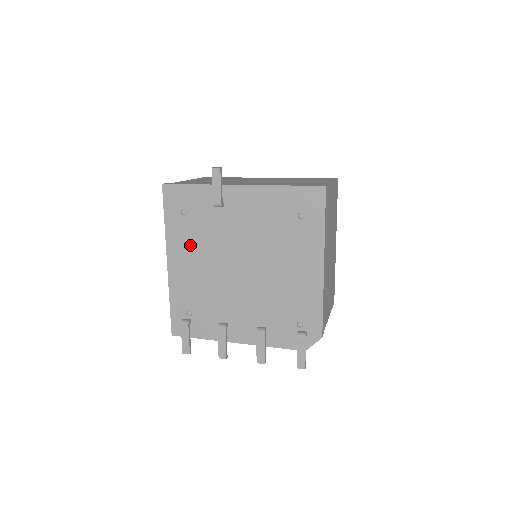
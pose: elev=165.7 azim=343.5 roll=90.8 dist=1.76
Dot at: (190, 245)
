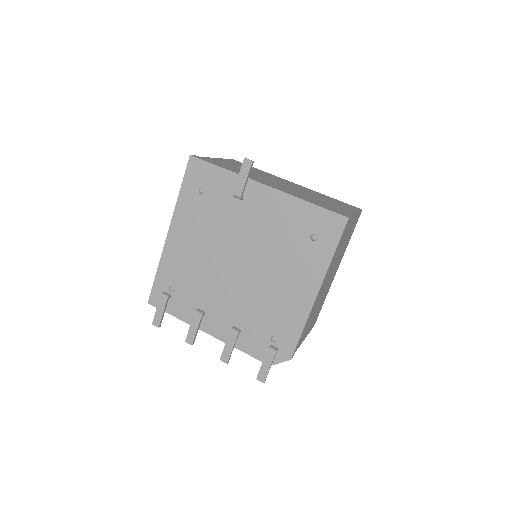
Dot at: (196, 224)
